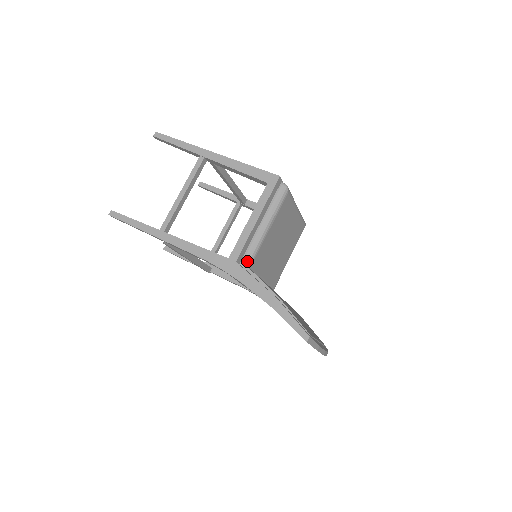
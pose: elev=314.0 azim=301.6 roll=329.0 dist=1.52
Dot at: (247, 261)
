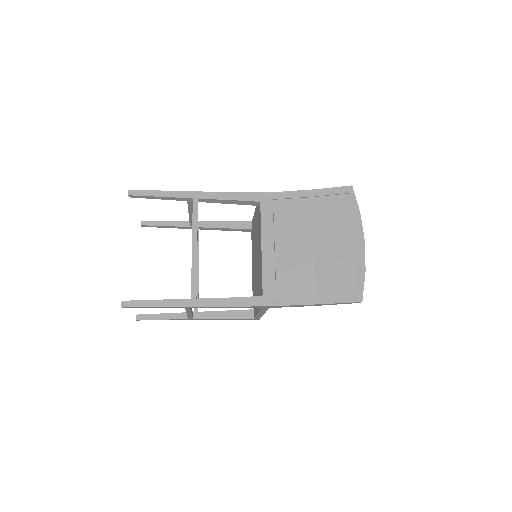
Dot at: occluded
